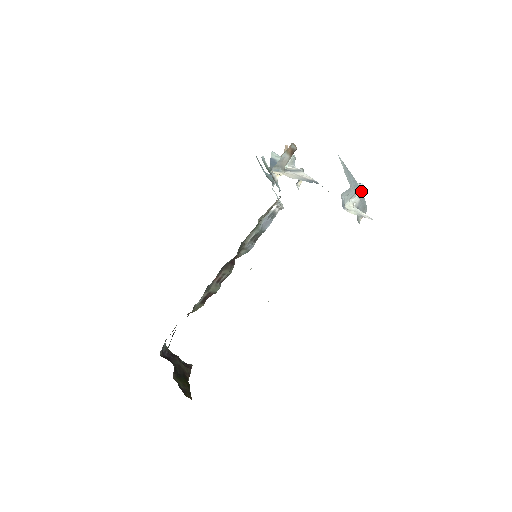
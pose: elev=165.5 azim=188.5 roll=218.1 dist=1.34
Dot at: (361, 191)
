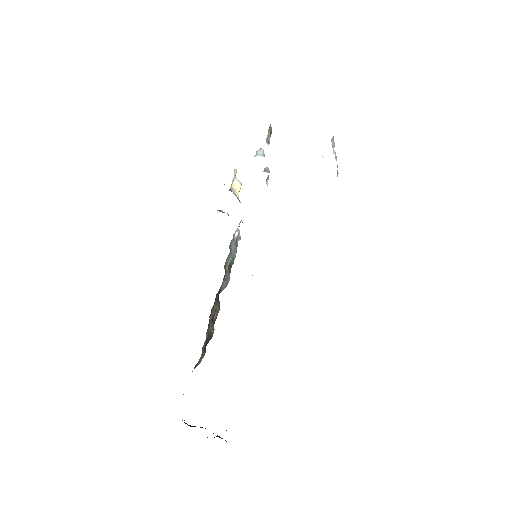
Dot at: occluded
